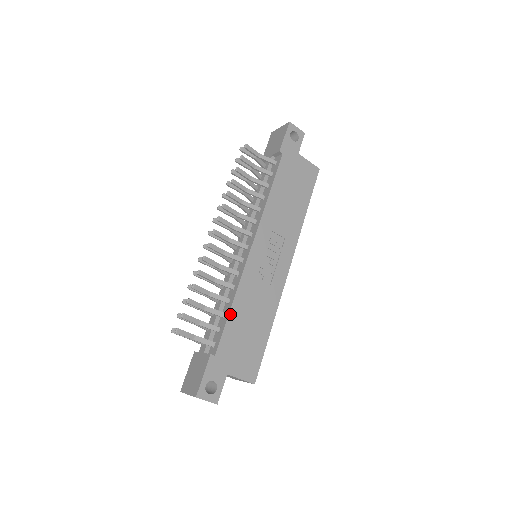
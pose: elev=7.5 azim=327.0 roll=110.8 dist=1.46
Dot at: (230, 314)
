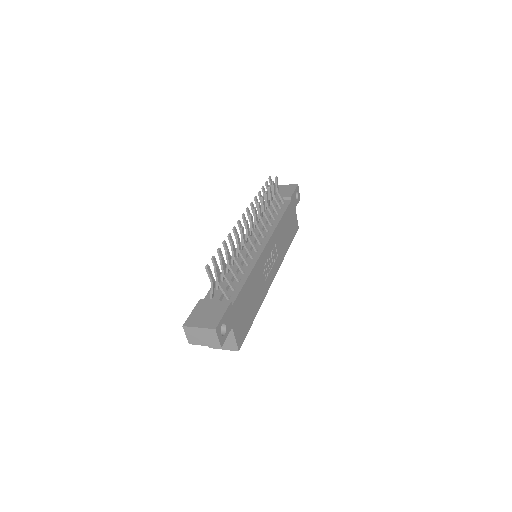
Dot at: (247, 281)
